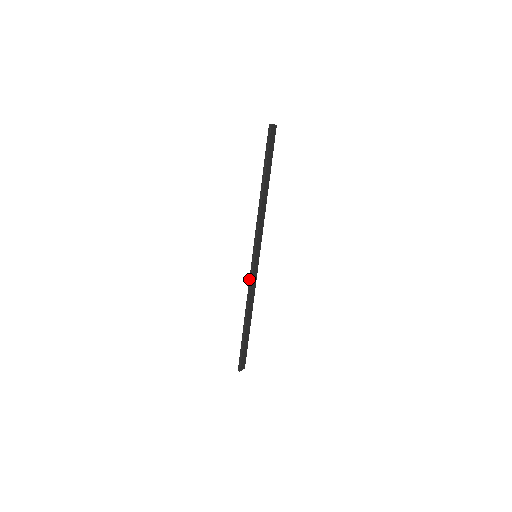
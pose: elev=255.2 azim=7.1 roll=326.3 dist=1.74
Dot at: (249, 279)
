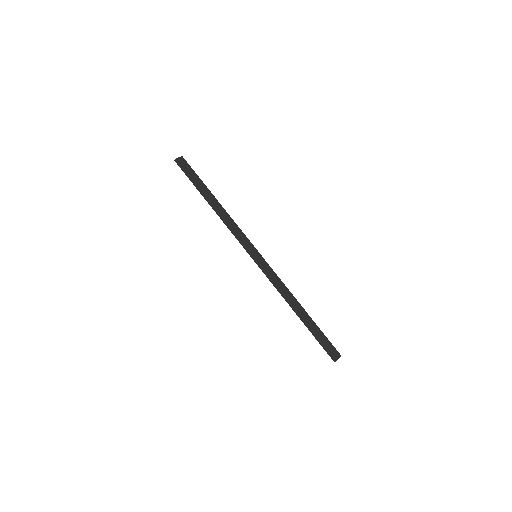
Dot at: occluded
